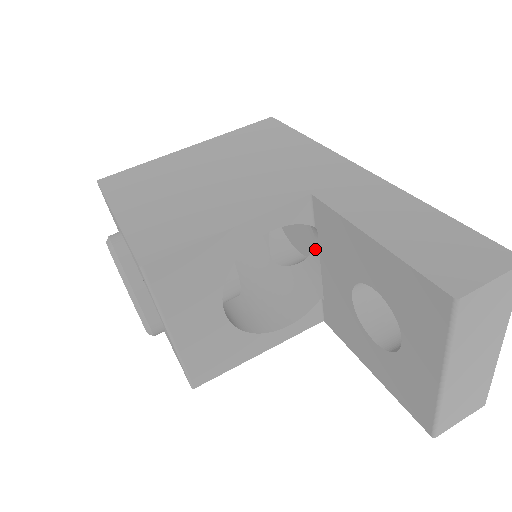
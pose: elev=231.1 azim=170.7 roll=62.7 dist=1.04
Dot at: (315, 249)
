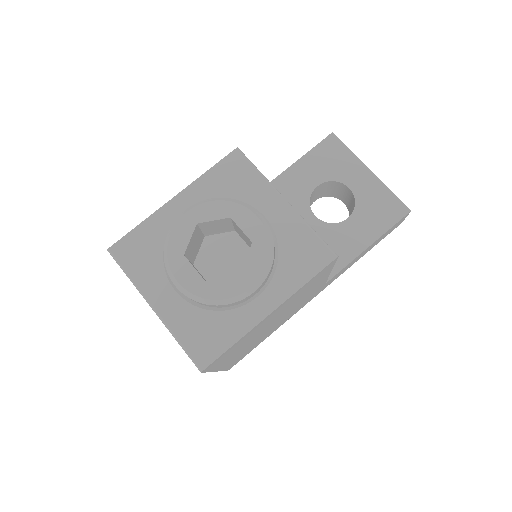
Dot at: occluded
